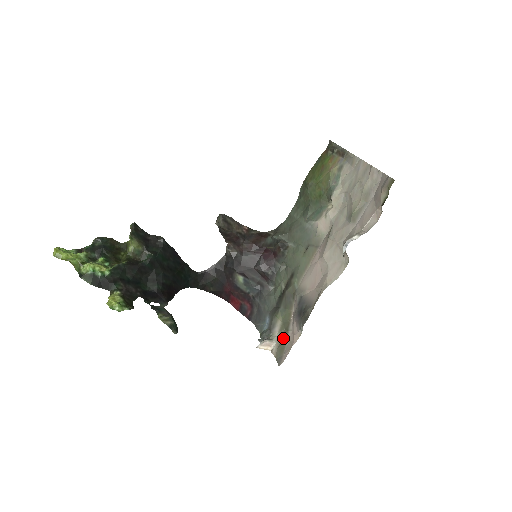
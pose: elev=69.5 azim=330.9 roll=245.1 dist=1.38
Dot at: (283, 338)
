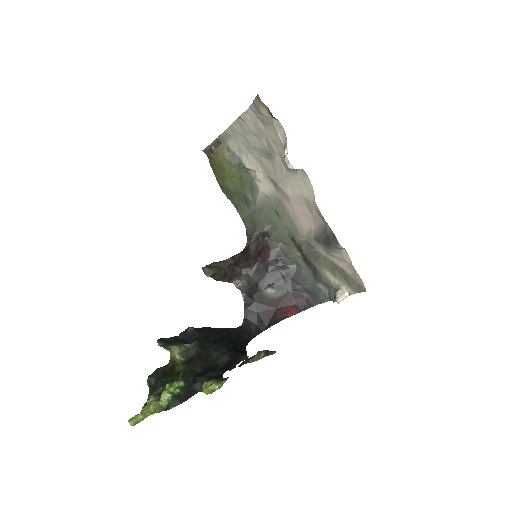
Dot at: (343, 276)
